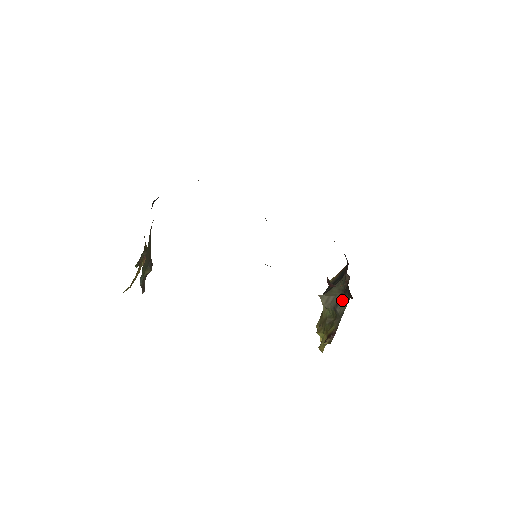
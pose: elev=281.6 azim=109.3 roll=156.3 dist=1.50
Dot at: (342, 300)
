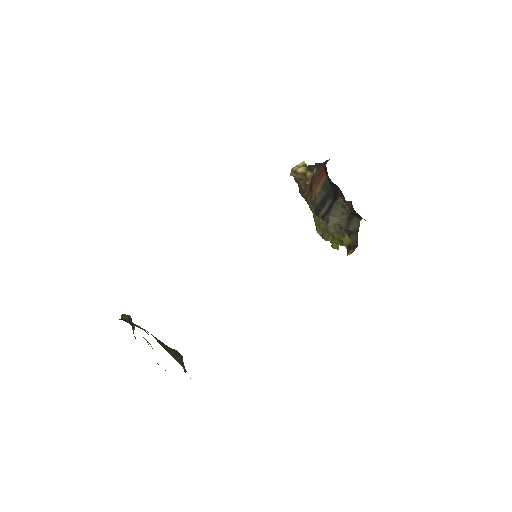
Dot at: (352, 221)
